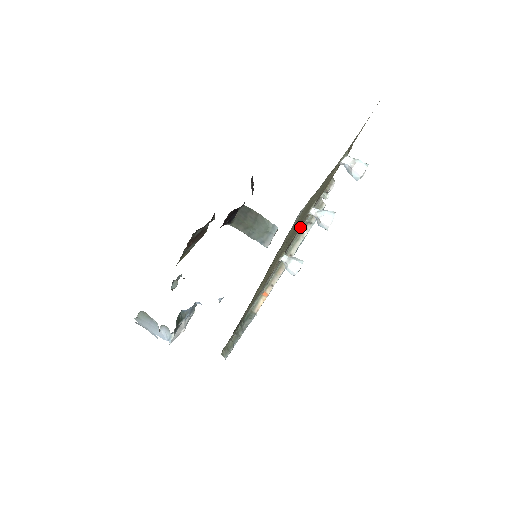
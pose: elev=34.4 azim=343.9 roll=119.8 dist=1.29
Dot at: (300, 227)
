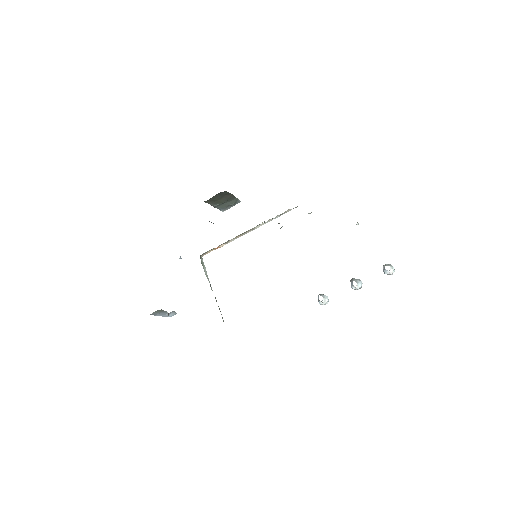
Dot at: occluded
